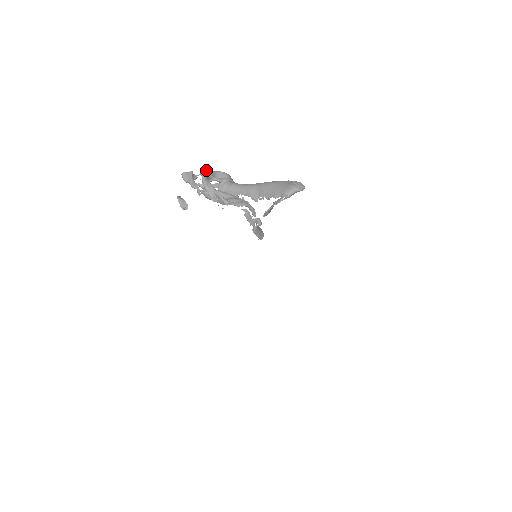
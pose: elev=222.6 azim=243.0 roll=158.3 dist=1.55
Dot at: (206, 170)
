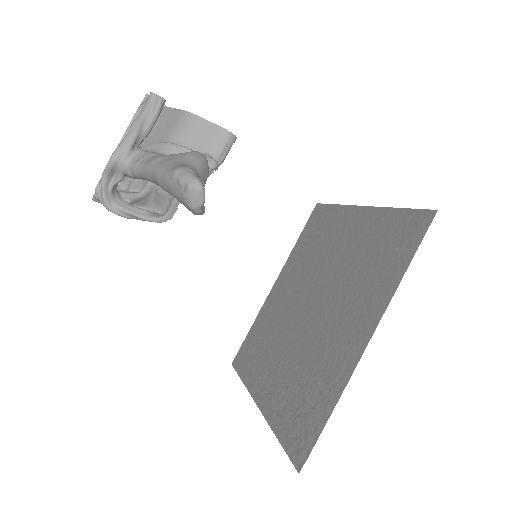
Dot at: (98, 189)
